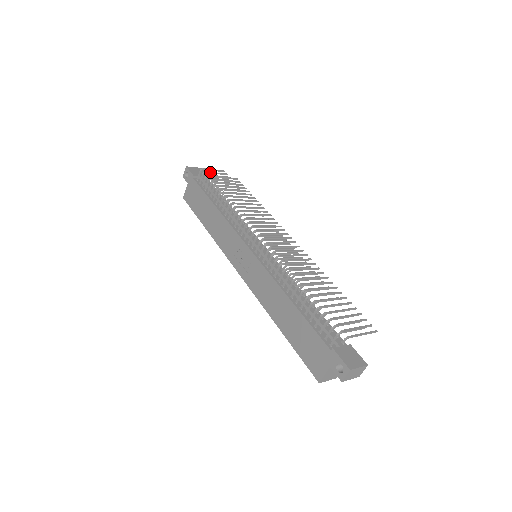
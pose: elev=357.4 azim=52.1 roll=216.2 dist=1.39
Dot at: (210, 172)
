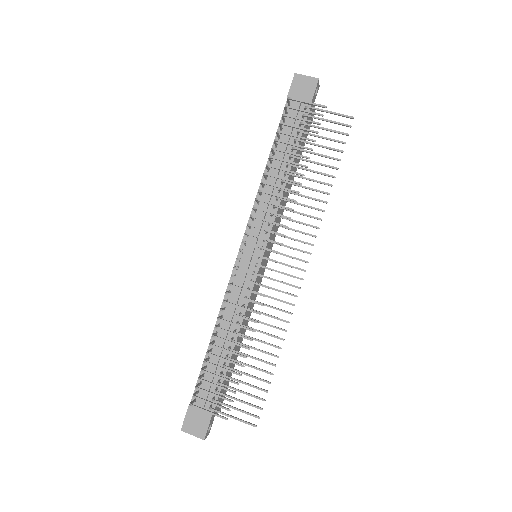
Dot at: (294, 108)
